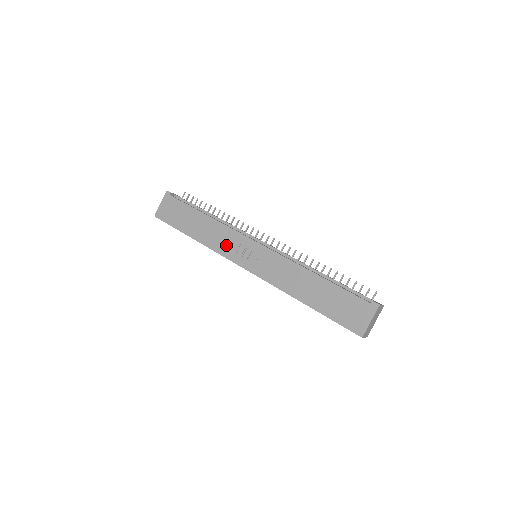
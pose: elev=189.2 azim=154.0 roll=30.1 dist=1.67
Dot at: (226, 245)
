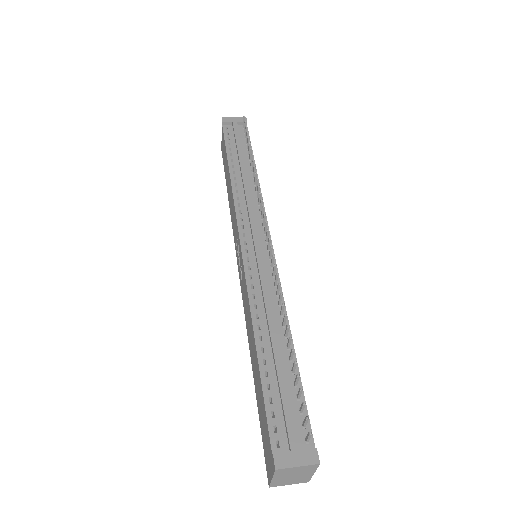
Dot at: (234, 227)
